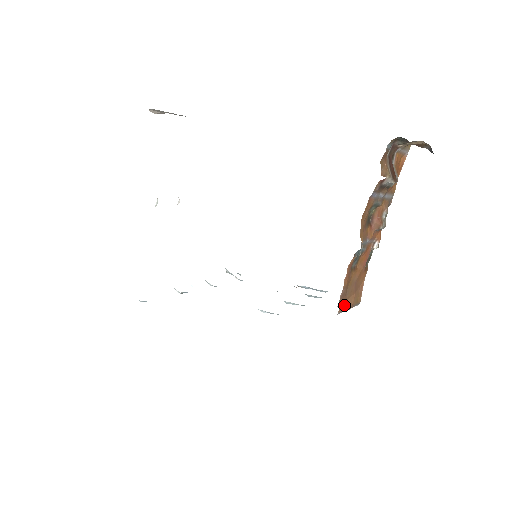
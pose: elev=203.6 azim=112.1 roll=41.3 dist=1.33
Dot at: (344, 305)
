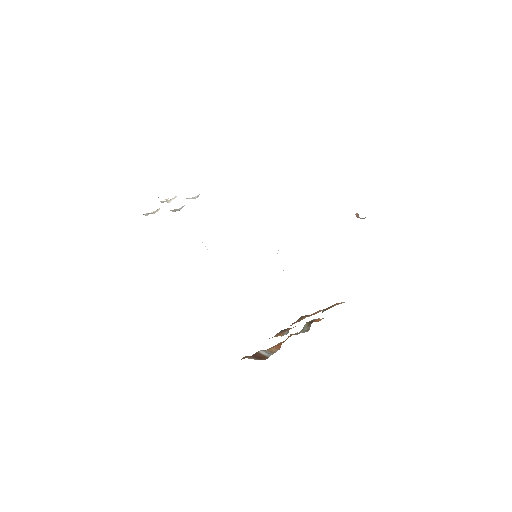
Dot at: (314, 314)
